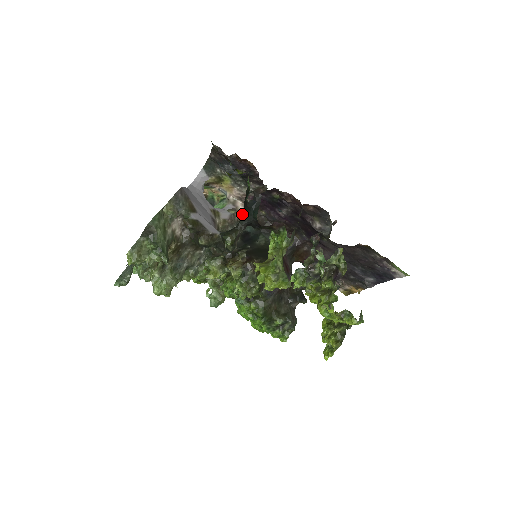
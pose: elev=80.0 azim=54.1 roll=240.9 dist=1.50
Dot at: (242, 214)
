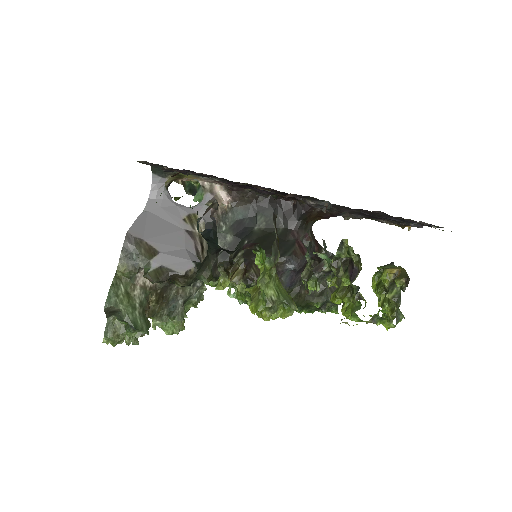
Dot at: (225, 202)
